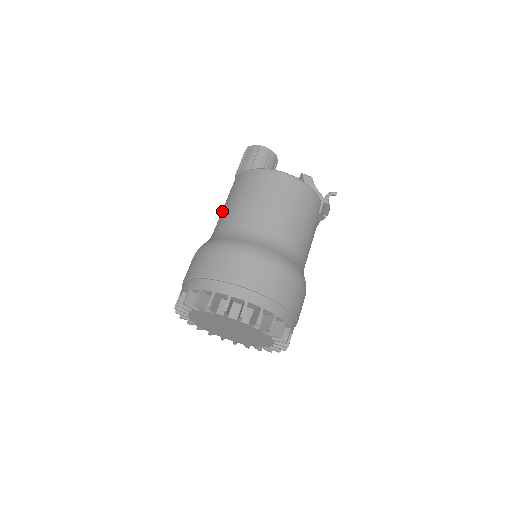
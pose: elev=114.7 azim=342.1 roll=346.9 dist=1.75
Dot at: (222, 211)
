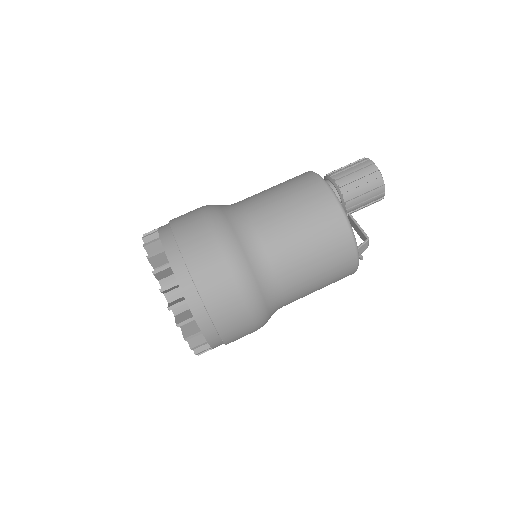
Dot at: (283, 214)
